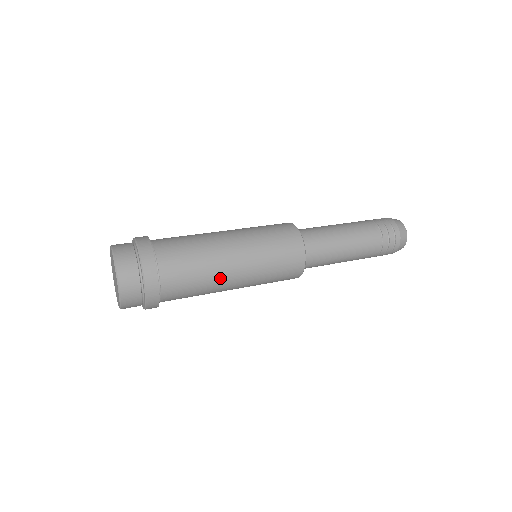
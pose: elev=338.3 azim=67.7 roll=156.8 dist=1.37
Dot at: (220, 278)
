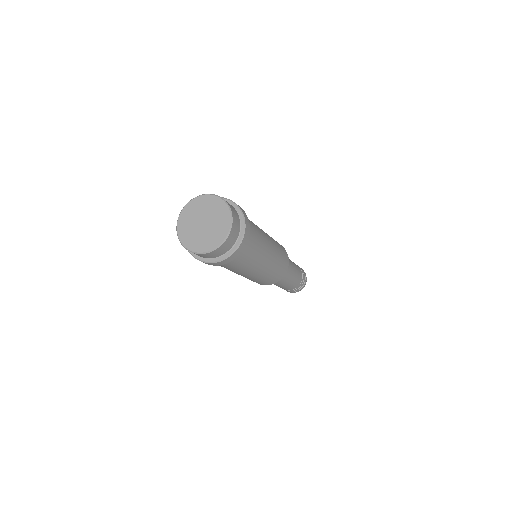
Dot at: (259, 228)
